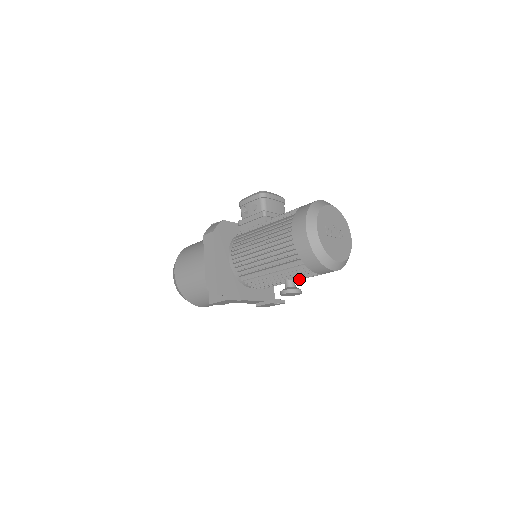
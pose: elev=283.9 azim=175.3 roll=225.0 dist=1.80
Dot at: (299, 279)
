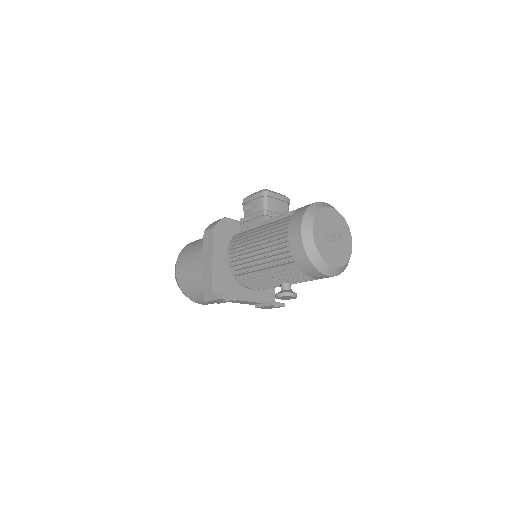
Dot at: occluded
